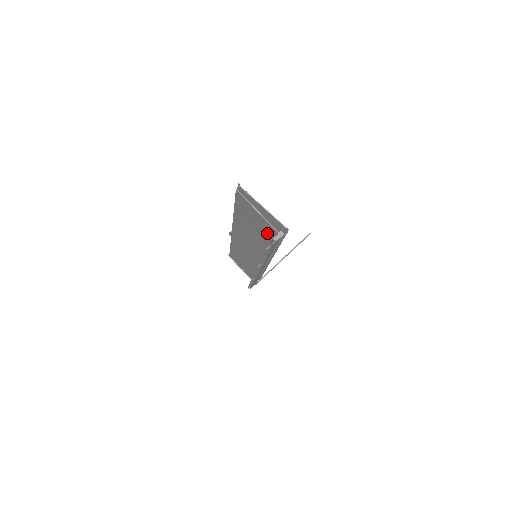
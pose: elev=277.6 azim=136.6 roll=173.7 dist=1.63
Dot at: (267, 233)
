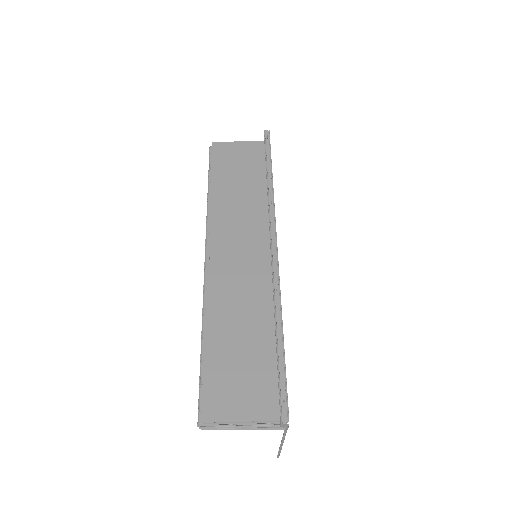
Dot at: (255, 160)
